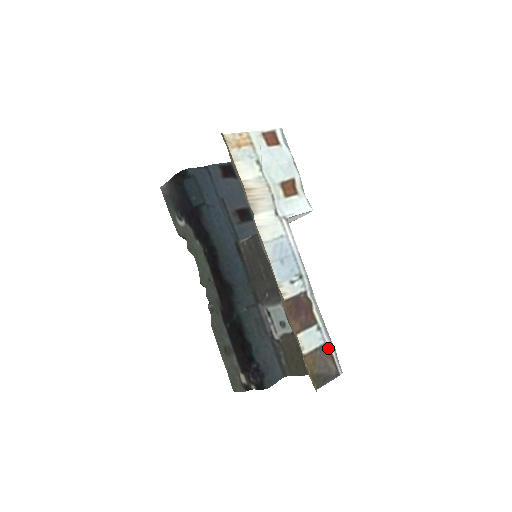
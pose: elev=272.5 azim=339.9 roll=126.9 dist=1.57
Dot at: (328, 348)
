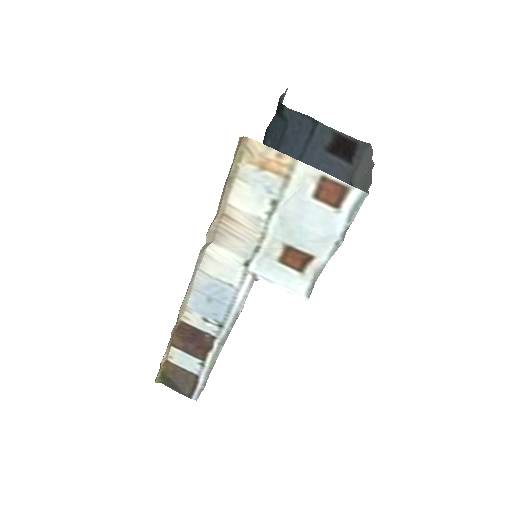
Dot at: (197, 380)
